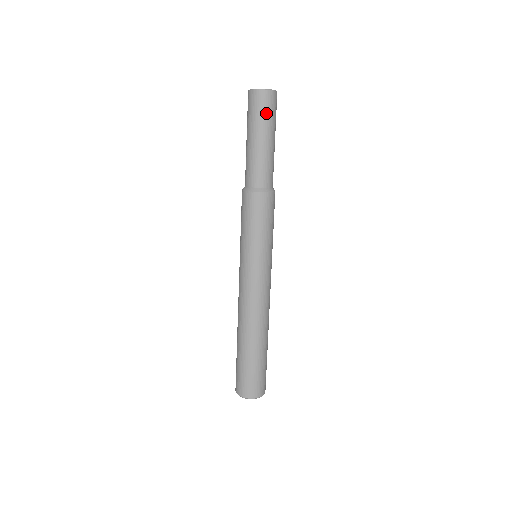
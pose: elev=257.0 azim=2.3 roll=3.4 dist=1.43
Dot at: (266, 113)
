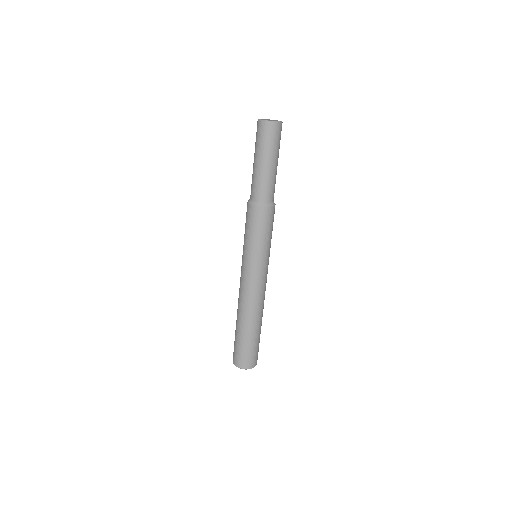
Dot at: (261, 140)
